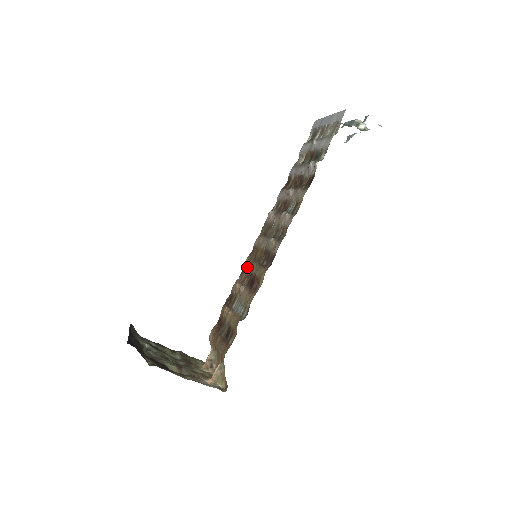
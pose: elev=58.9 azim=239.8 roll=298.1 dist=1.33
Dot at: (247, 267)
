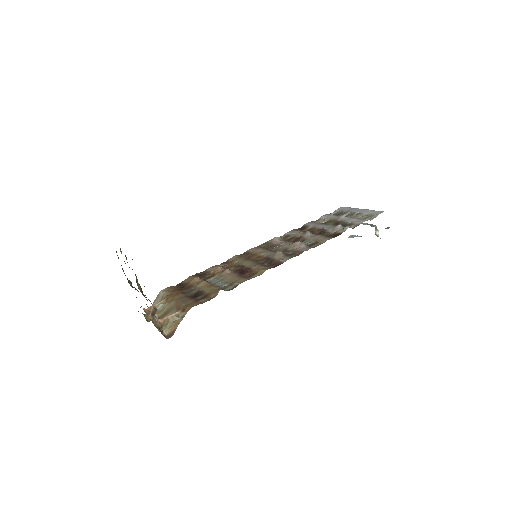
Dot at: (236, 261)
